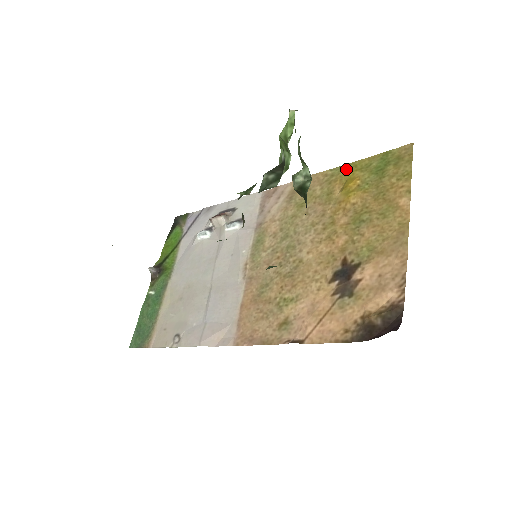
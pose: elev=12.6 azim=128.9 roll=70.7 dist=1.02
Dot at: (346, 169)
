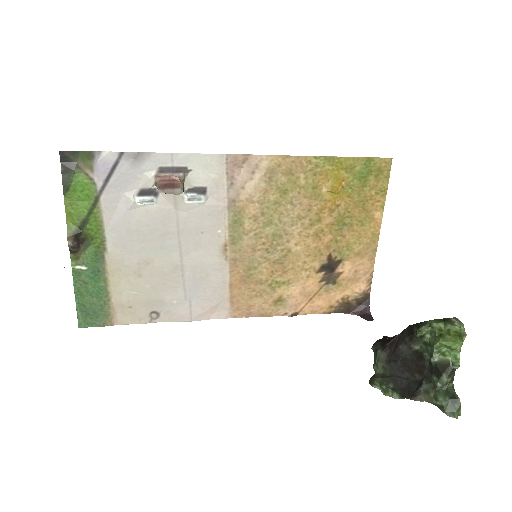
Dot at: (332, 164)
